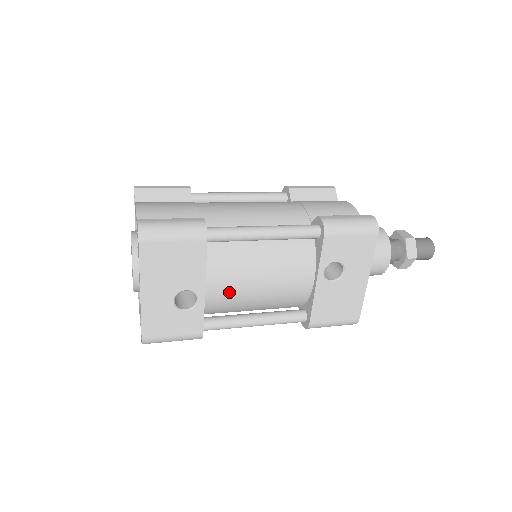
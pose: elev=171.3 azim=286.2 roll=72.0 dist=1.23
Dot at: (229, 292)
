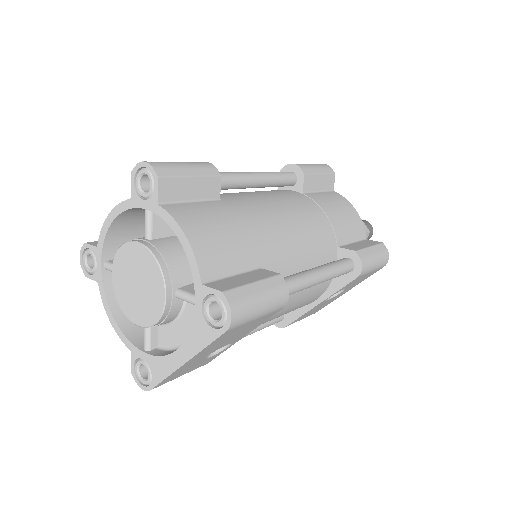
Dot at: occluded
